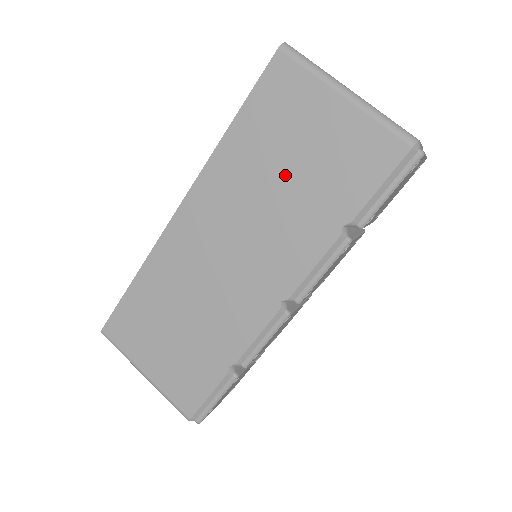
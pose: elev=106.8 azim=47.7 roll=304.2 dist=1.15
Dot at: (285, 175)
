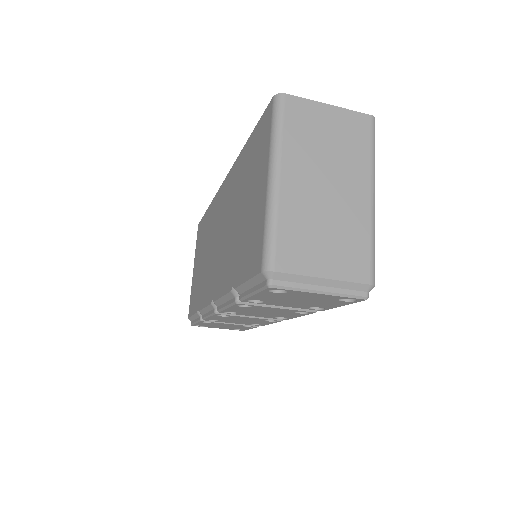
Dot at: (240, 212)
